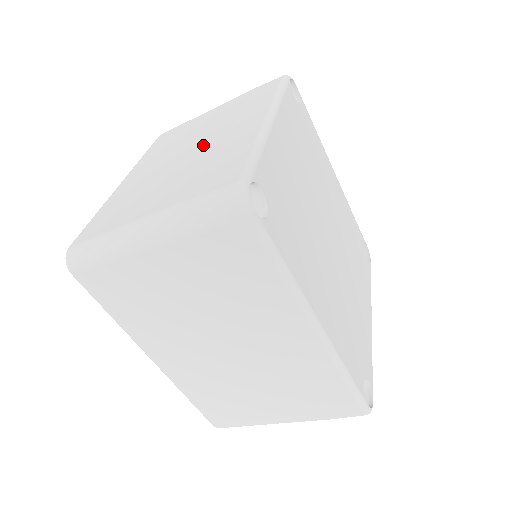
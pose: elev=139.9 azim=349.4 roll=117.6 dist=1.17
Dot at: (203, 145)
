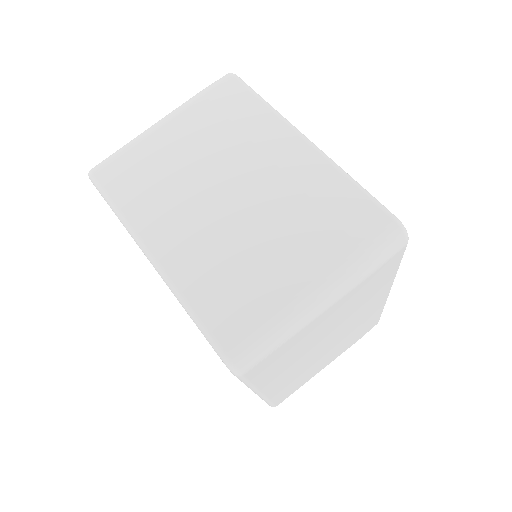
Dot at: (250, 183)
